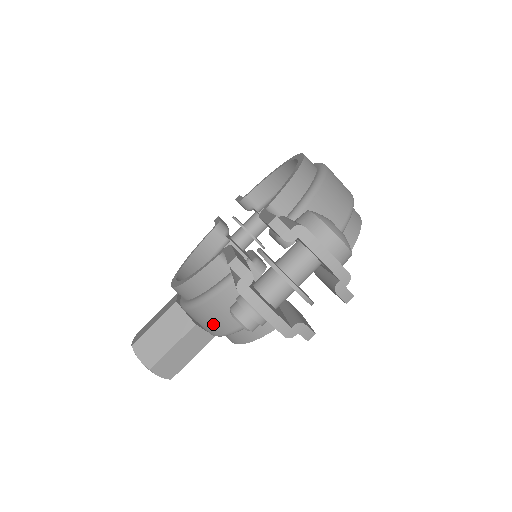
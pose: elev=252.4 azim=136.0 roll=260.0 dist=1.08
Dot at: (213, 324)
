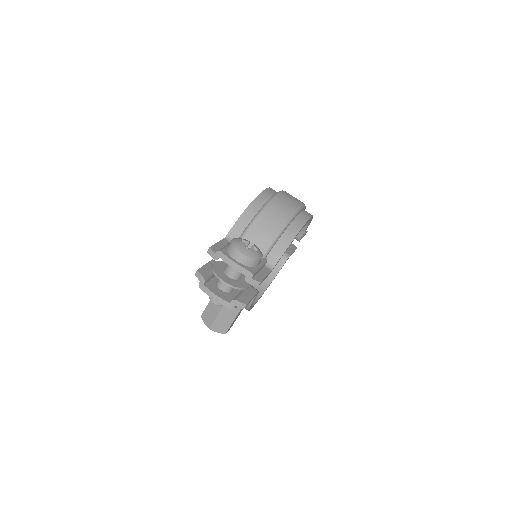
Dot at: occluded
